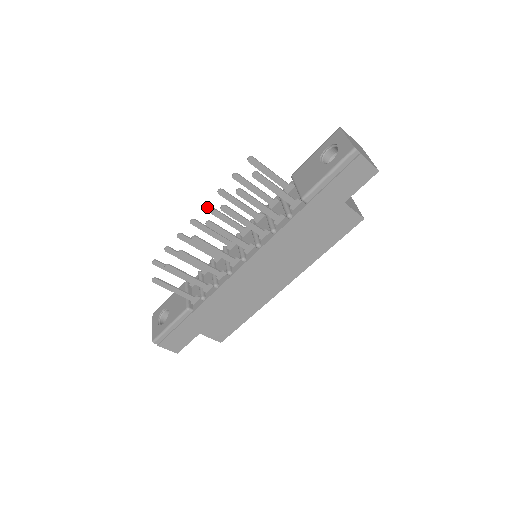
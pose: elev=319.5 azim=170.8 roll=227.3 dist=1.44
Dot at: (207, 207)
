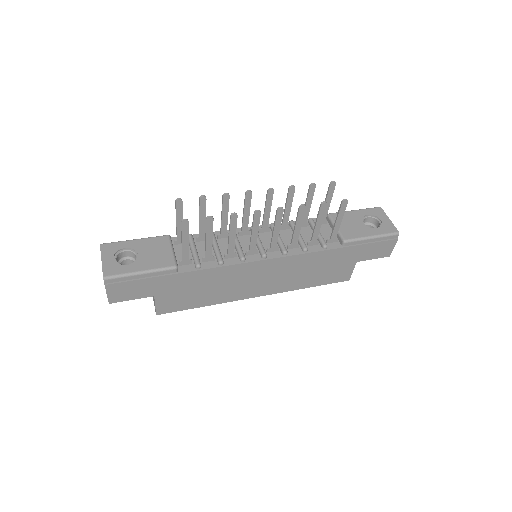
Dot at: (271, 191)
